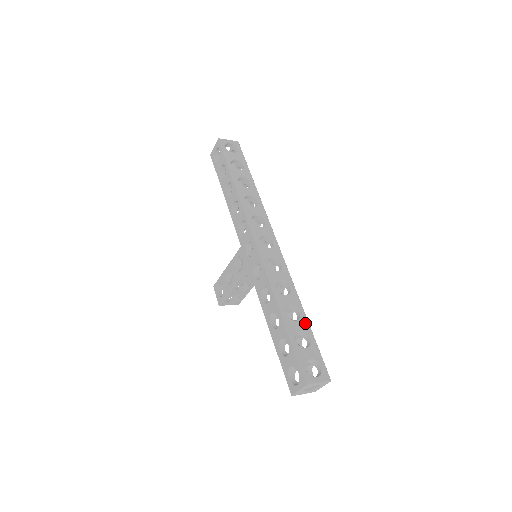
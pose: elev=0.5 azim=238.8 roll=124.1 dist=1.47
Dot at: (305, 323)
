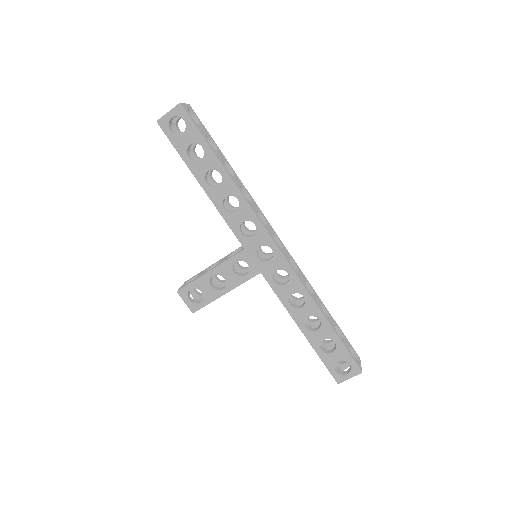
Dot at: (331, 317)
